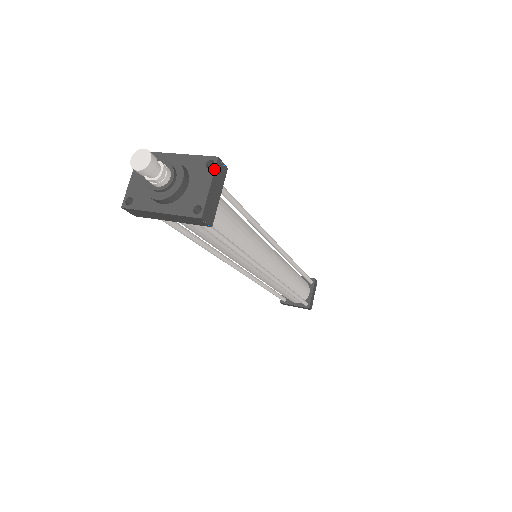
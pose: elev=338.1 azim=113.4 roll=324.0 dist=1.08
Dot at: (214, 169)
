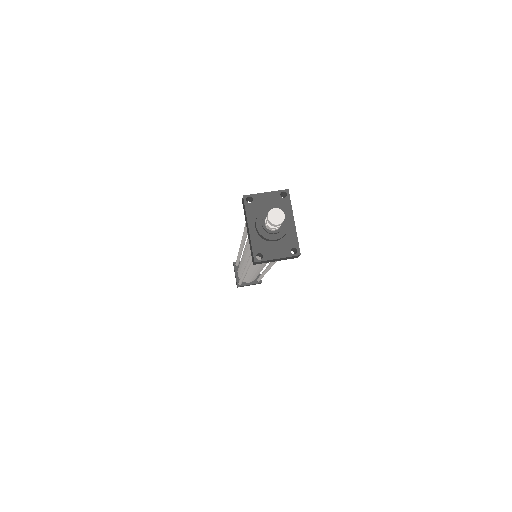
Dot at: (291, 256)
